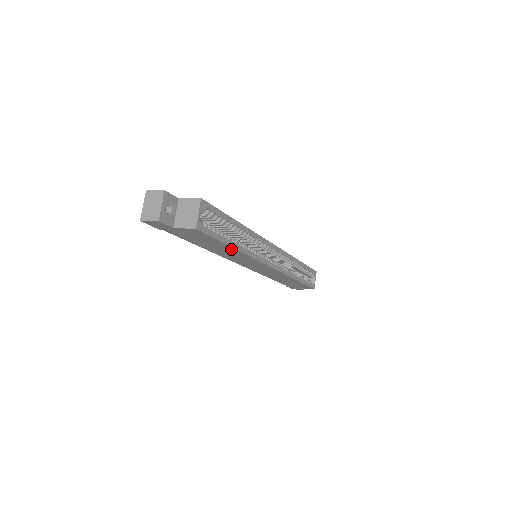
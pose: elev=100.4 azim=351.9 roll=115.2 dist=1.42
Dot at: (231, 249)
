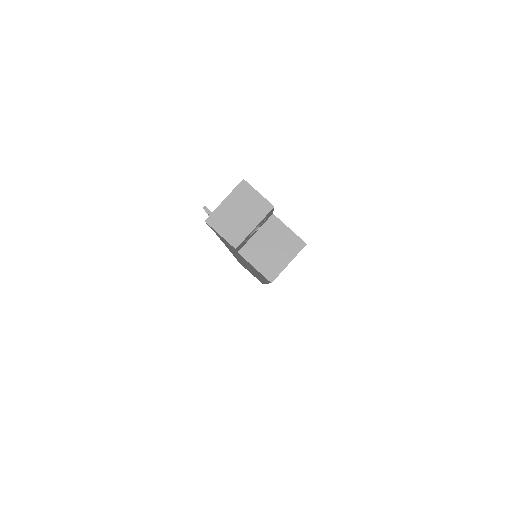
Dot at: occluded
